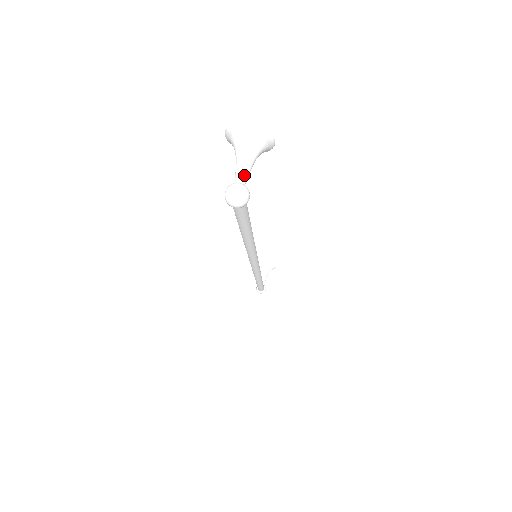
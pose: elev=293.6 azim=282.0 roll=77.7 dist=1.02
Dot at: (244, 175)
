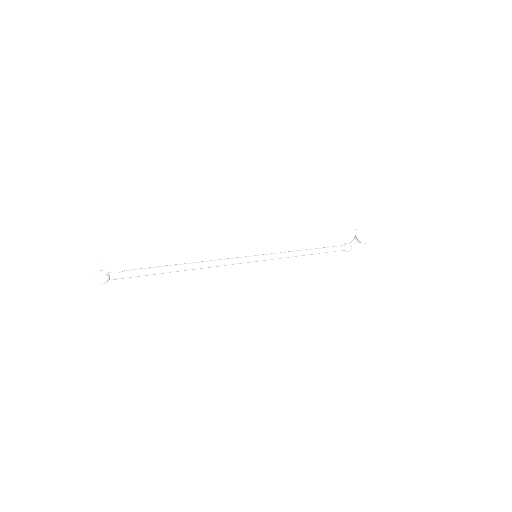
Dot at: (104, 273)
